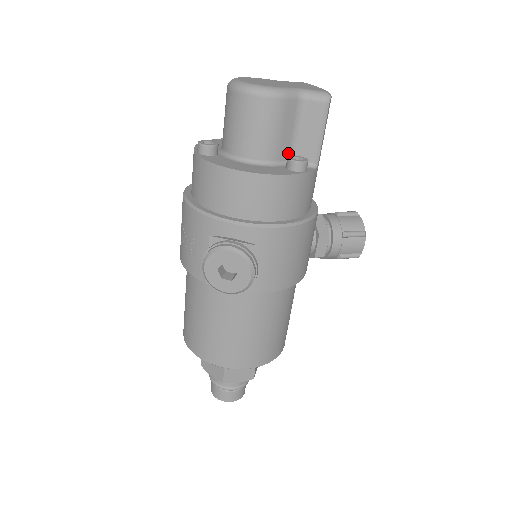
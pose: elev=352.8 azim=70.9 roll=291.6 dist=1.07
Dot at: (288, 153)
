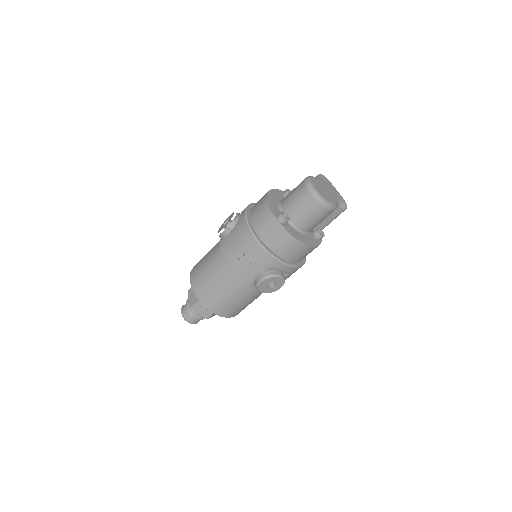
Dot at: occluded
